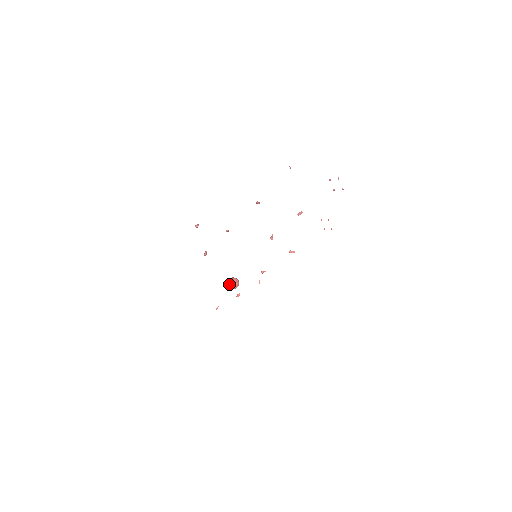
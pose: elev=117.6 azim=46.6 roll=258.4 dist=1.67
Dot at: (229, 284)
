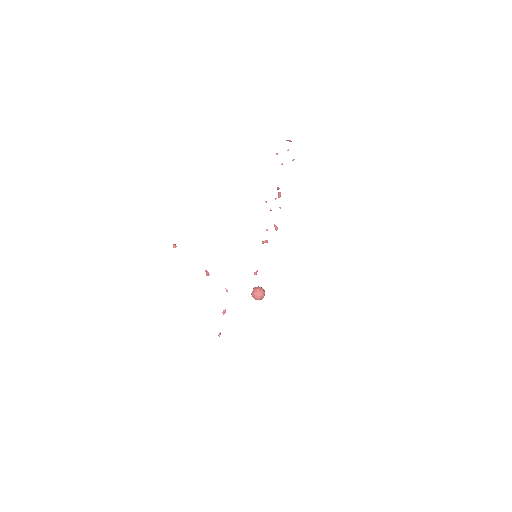
Dot at: (257, 296)
